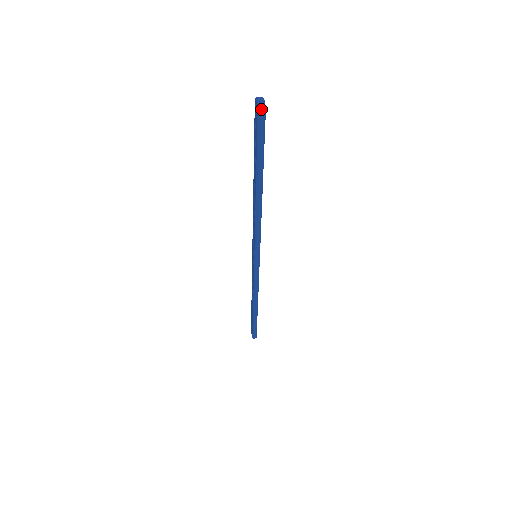
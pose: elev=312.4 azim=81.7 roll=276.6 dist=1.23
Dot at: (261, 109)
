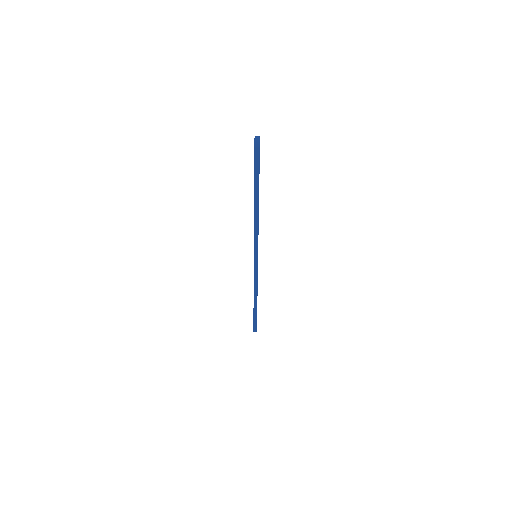
Dot at: (257, 144)
